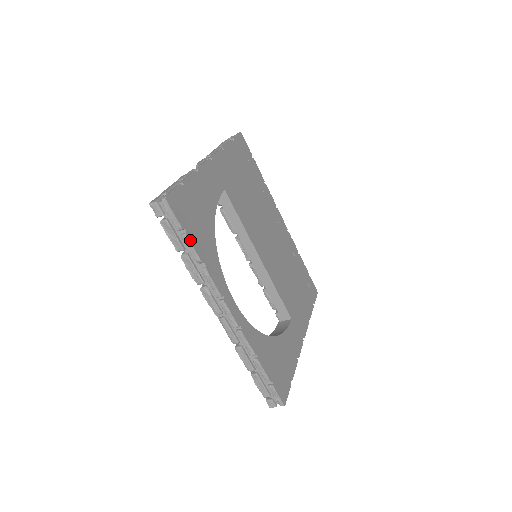
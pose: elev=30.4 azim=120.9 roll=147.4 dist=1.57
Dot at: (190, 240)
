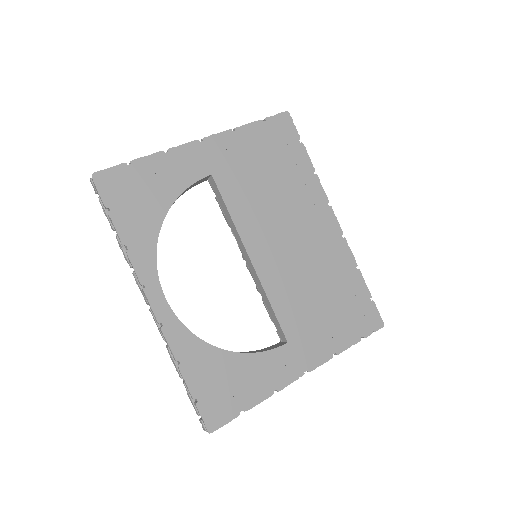
Dot at: (113, 219)
